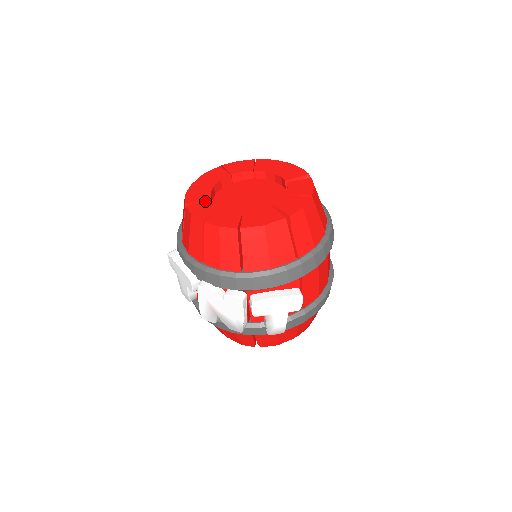
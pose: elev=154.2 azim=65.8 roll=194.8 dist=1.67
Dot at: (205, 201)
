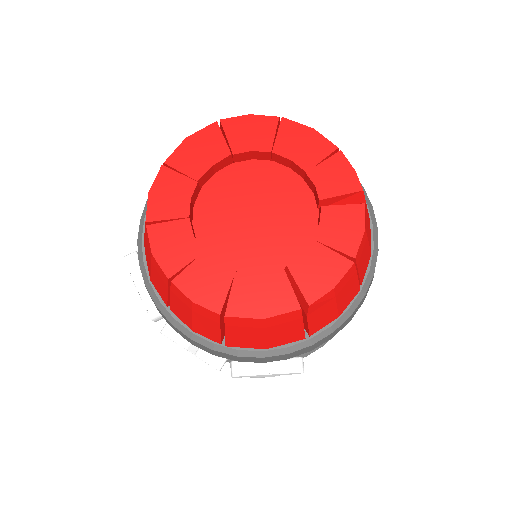
Dot at: (178, 222)
